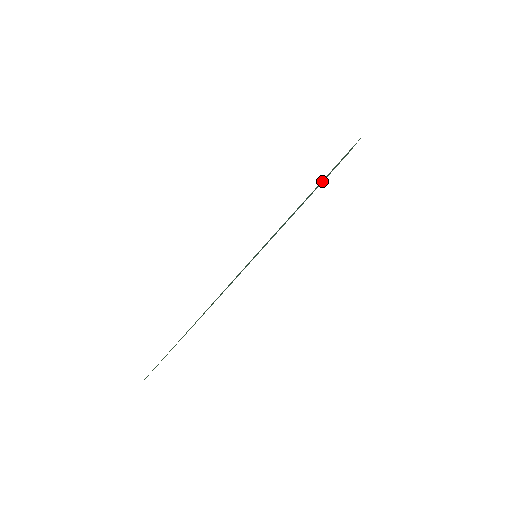
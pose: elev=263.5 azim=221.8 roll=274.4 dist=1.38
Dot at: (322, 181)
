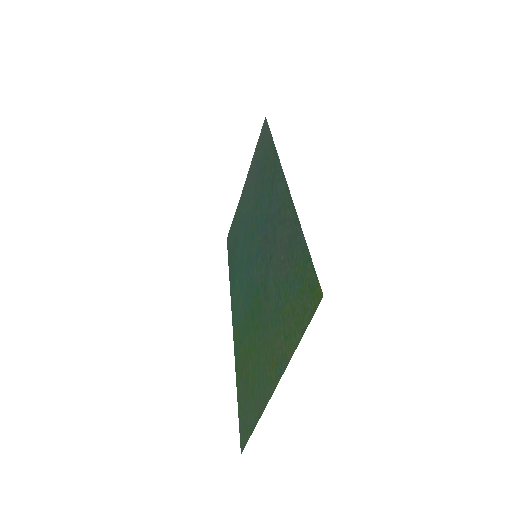
Dot at: (257, 175)
